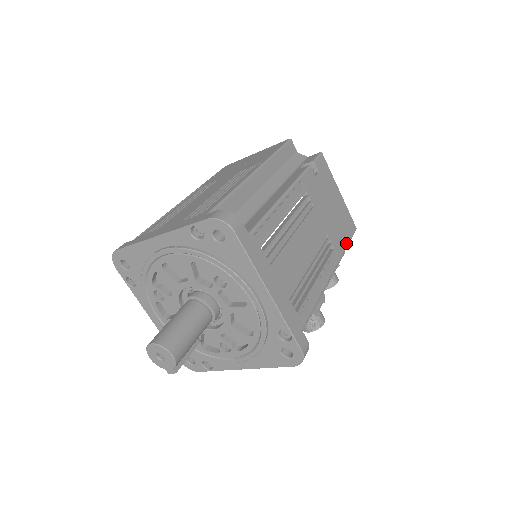
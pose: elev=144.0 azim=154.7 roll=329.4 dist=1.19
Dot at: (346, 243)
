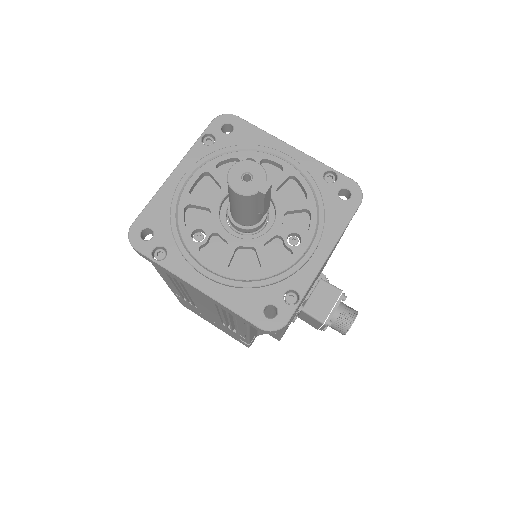
Dot at: occluded
